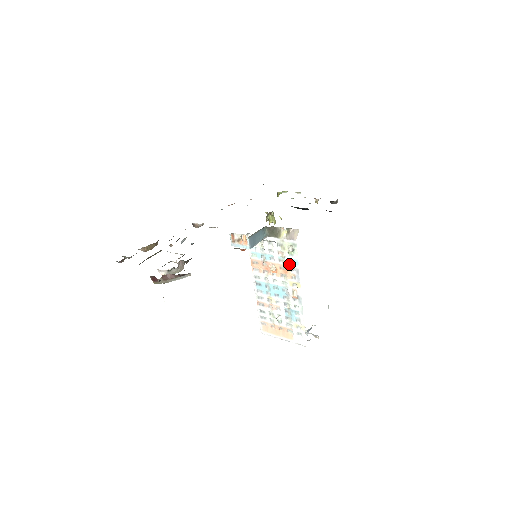
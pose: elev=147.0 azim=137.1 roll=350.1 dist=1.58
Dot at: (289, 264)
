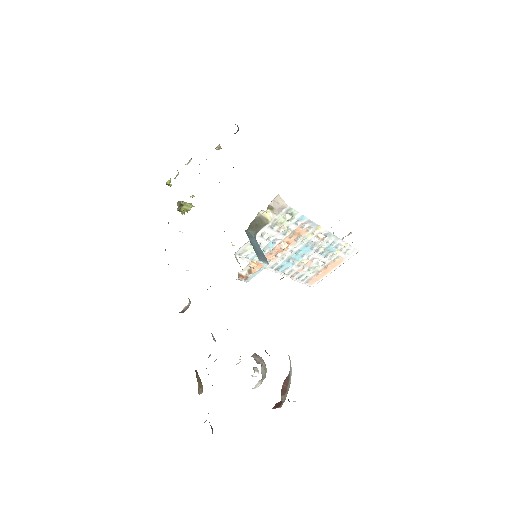
Dot at: (297, 227)
